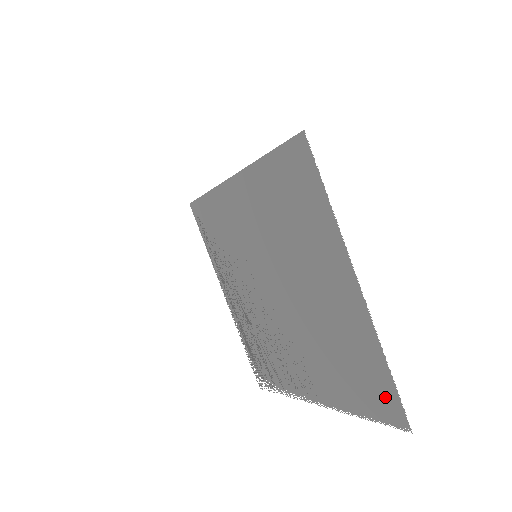
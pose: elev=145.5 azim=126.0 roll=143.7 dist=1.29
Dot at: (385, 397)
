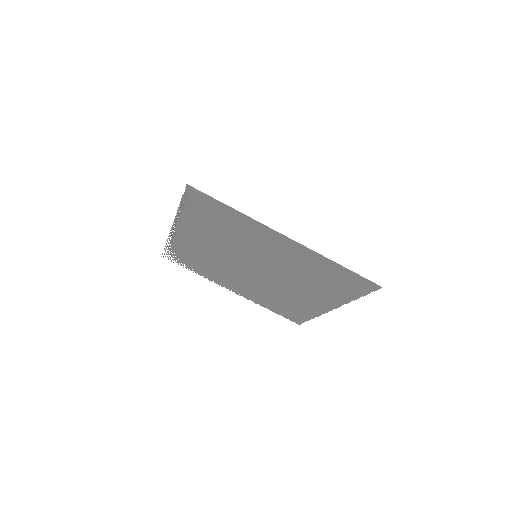
Dot at: (297, 318)
